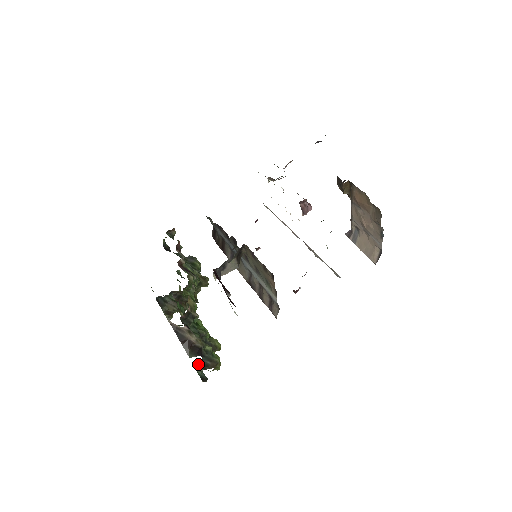
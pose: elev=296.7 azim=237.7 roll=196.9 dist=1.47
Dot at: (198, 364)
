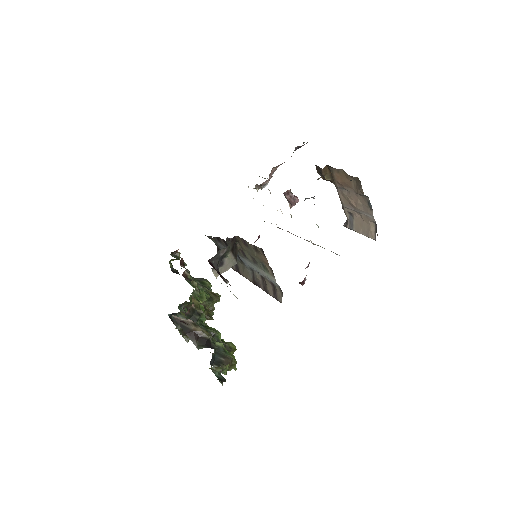
Dot at: occluded
